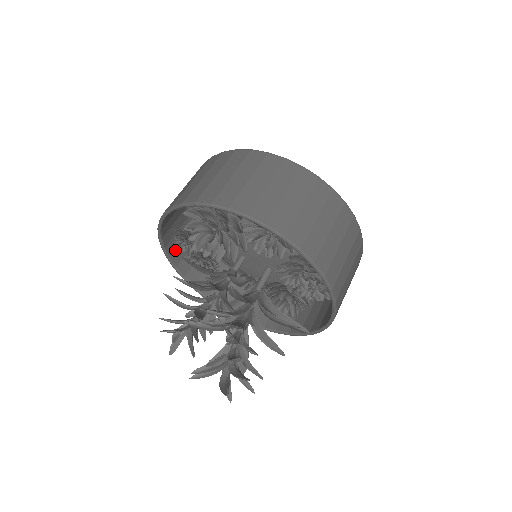
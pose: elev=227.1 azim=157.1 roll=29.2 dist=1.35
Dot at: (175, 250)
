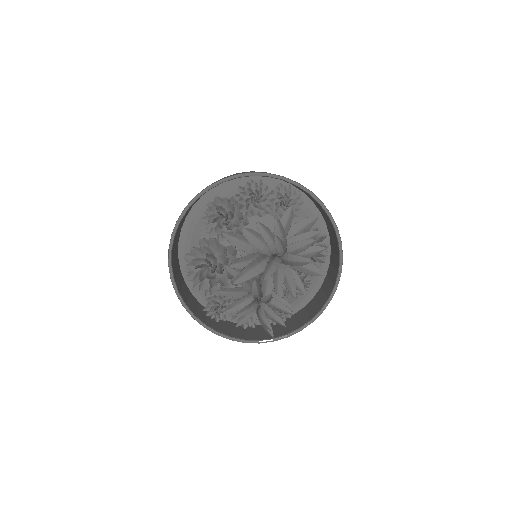
Dot at: (231, 334)
